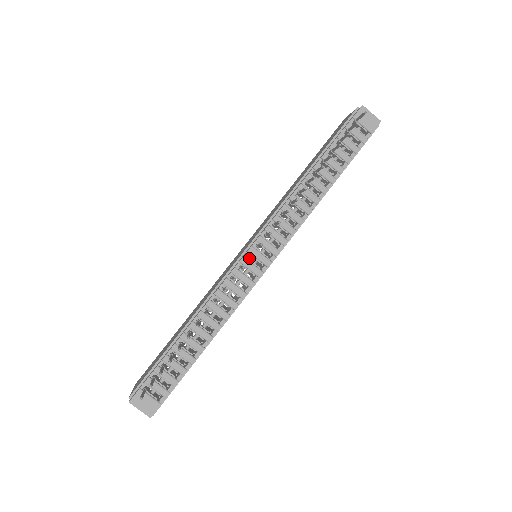
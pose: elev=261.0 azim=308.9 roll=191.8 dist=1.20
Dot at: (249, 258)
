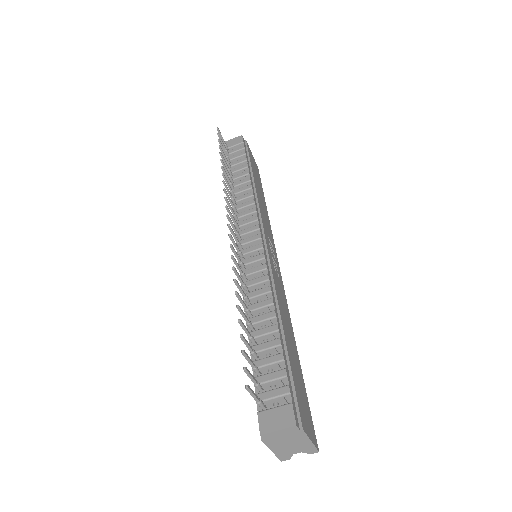
Dot at: occluded
